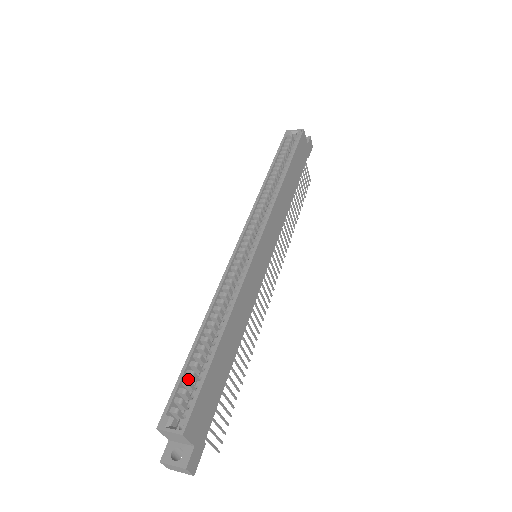
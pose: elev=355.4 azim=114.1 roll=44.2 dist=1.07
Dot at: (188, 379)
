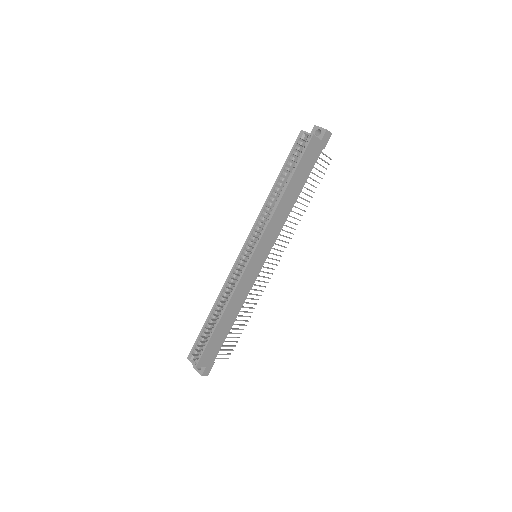
Dot at: occluded
